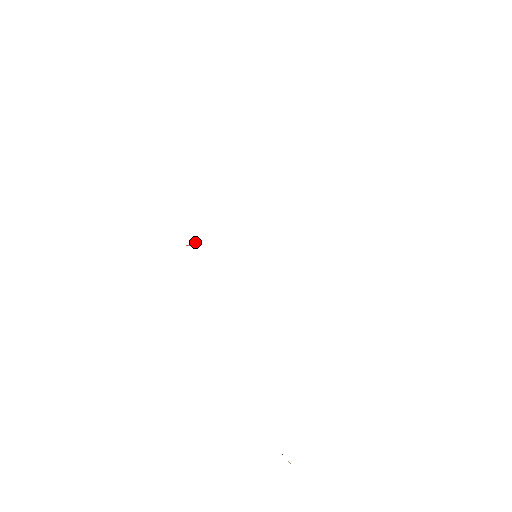
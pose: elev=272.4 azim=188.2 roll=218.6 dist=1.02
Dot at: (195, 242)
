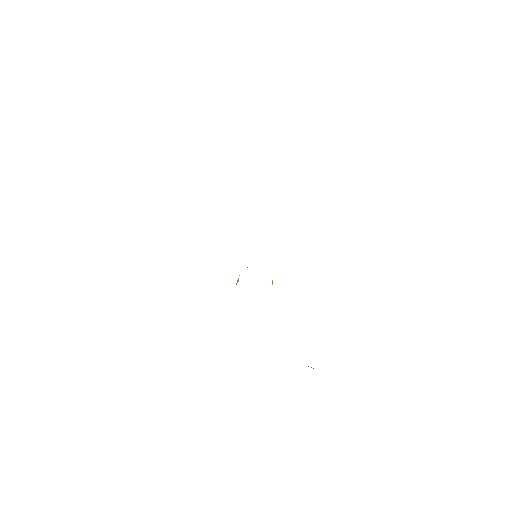
Dot at: (238, 278)
